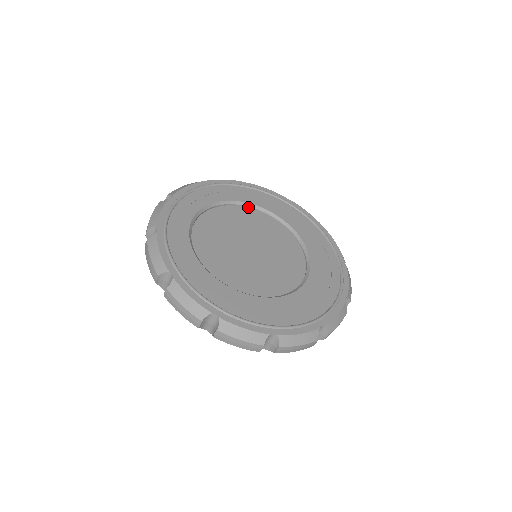
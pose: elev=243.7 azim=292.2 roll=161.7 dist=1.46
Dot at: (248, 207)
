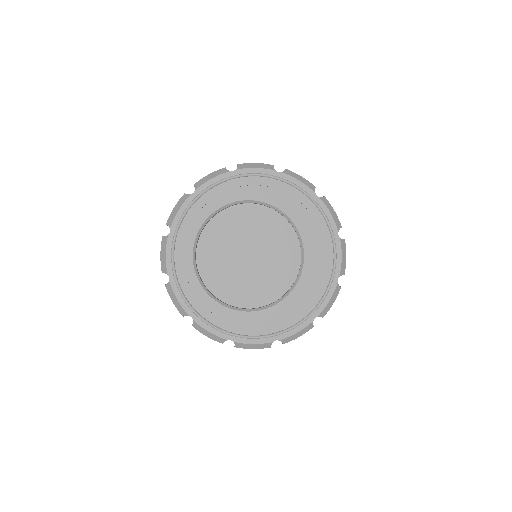
Dot at: (239, 203)
